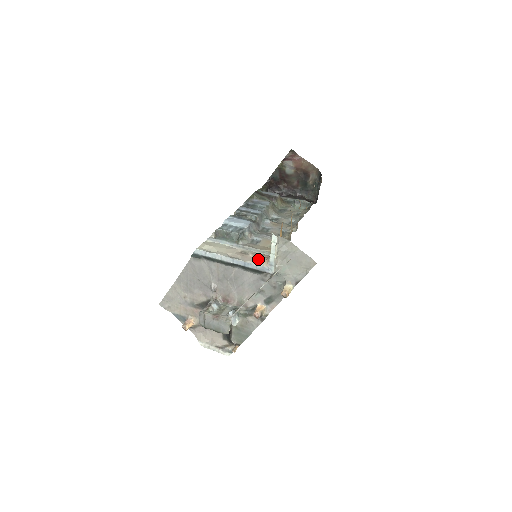
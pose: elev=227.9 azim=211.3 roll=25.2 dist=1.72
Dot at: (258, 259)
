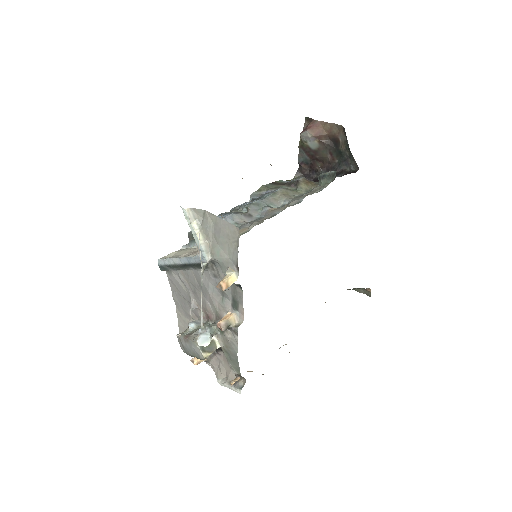
Dot at: occluded
